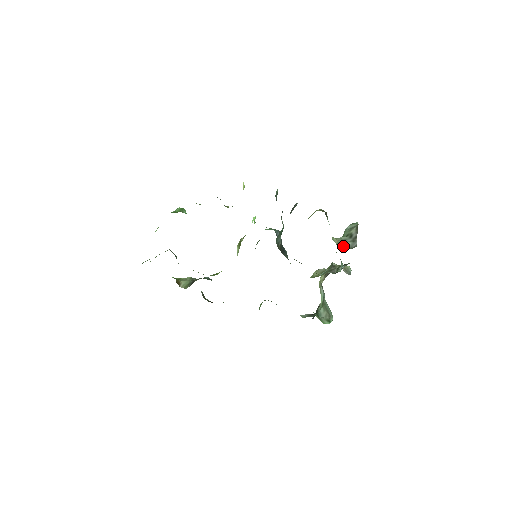
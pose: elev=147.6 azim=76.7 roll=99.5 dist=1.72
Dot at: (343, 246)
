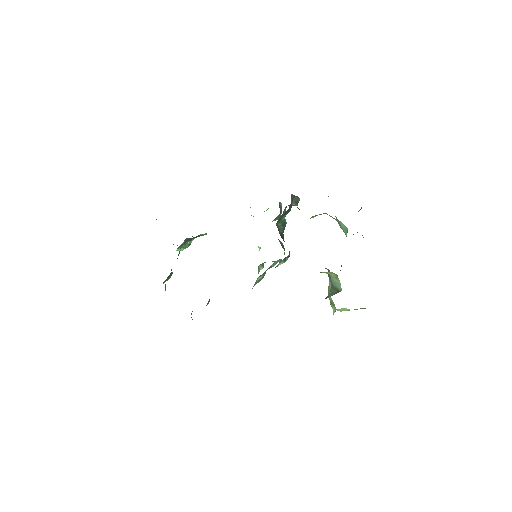
Dot at: occluded
